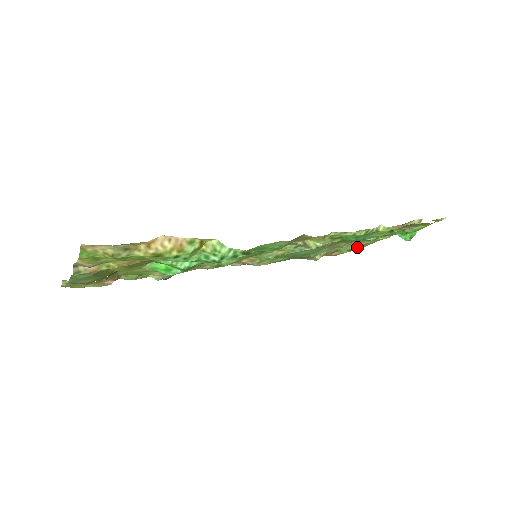
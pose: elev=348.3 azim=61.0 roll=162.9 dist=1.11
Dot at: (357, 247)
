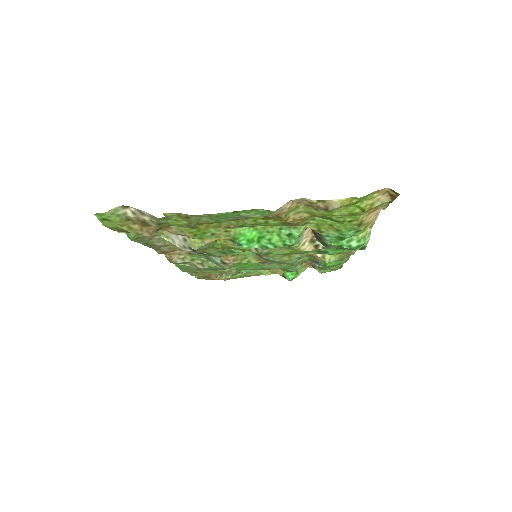
Dot at: occluded
